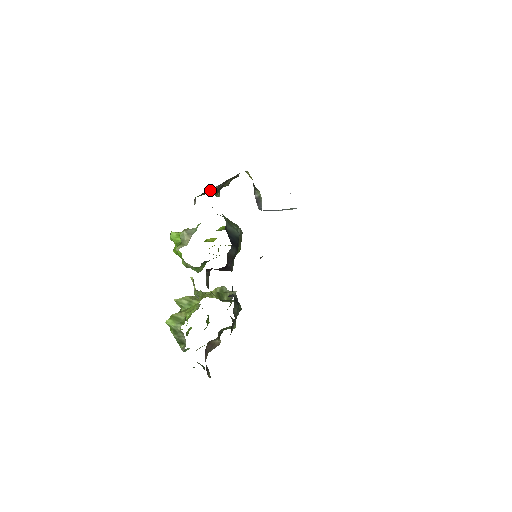
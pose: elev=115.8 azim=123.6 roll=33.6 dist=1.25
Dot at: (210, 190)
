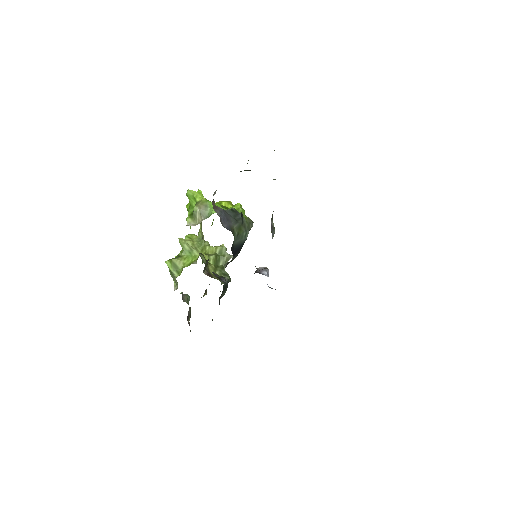
Dot at: occluded
